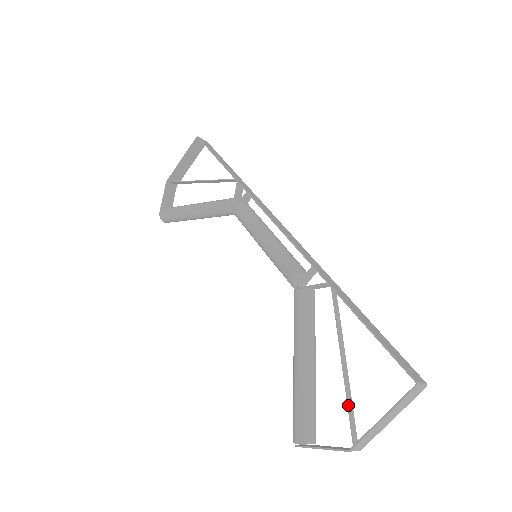
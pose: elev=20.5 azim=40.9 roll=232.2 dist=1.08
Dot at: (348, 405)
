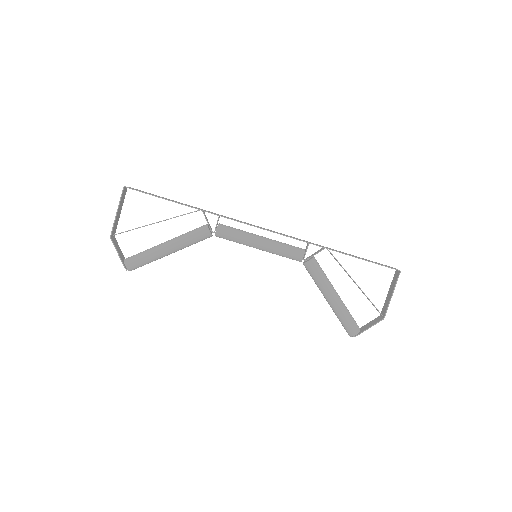
Dot at: occluded
